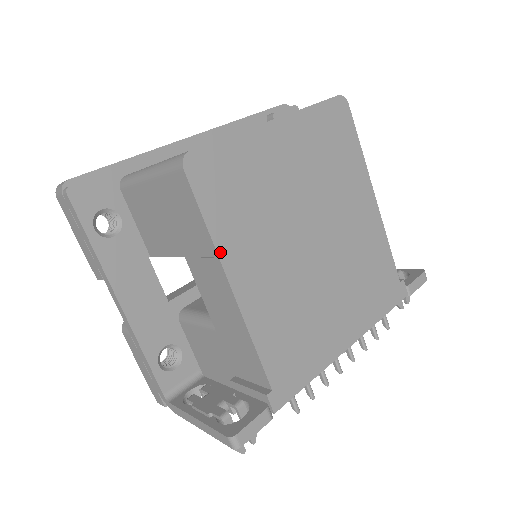
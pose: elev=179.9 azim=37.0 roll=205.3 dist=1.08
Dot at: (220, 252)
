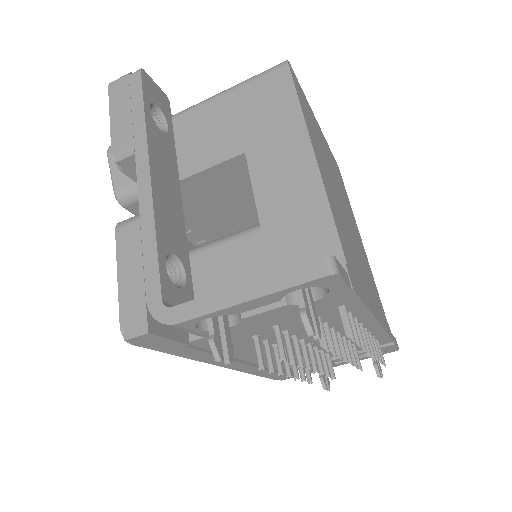
Dot at: (307, 125)
